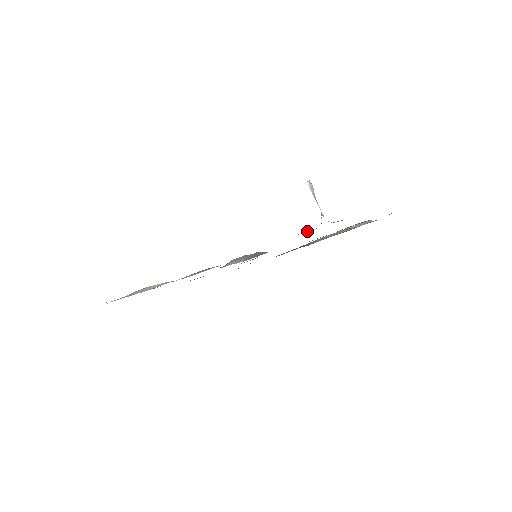
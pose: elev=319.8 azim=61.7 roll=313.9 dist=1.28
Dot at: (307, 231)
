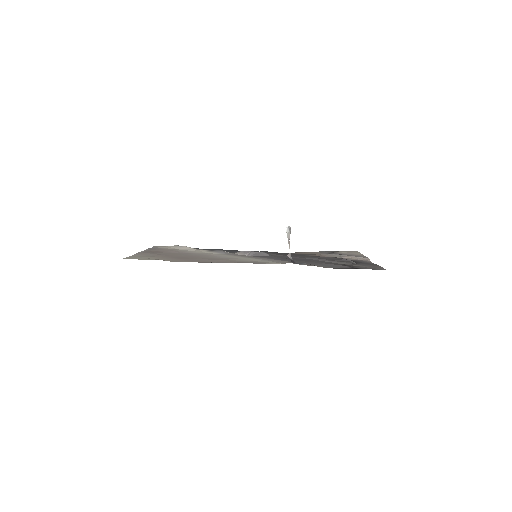
Dot at: (272, 263)
